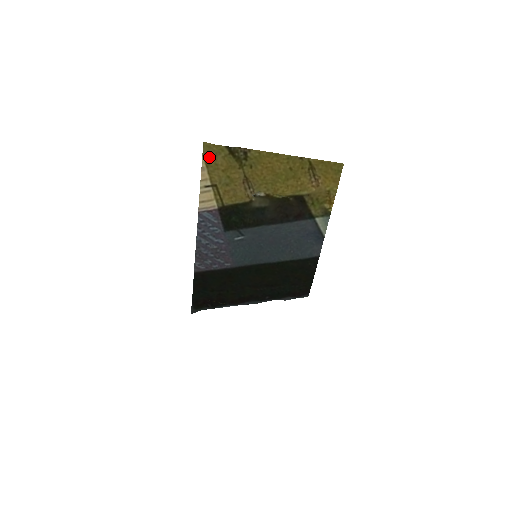
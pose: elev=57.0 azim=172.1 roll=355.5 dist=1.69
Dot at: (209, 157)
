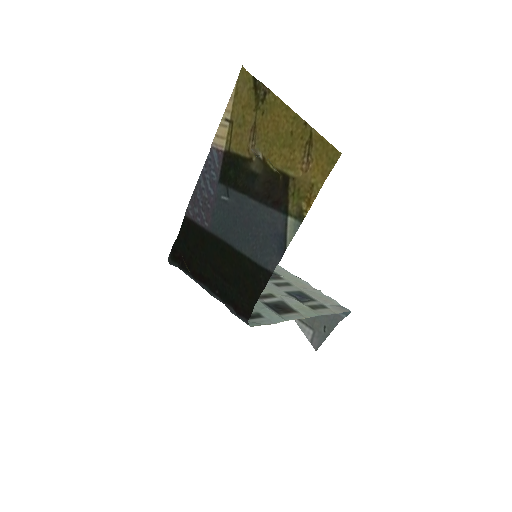
Dot at: (240, 86)
